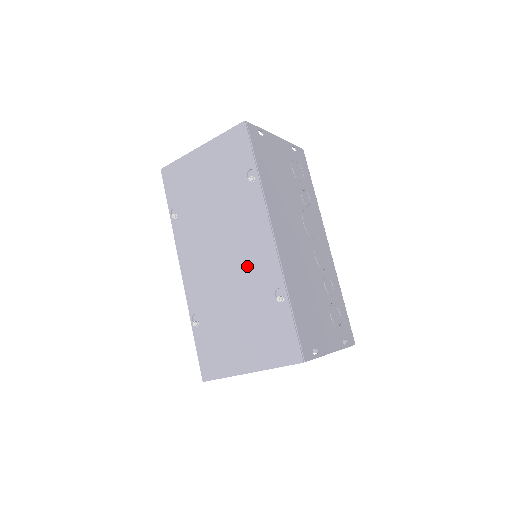
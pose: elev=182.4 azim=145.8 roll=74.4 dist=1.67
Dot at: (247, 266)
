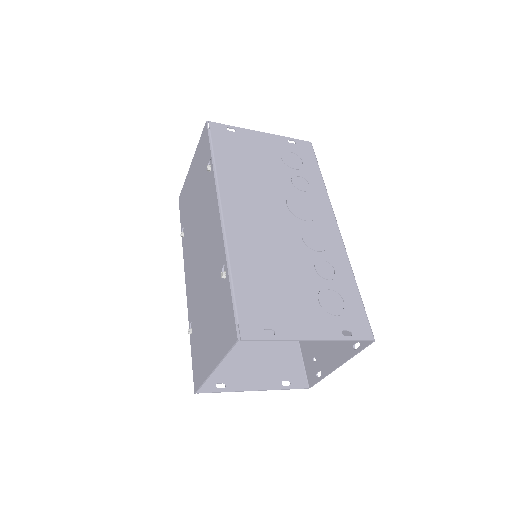
Dot at: (210, 254)
